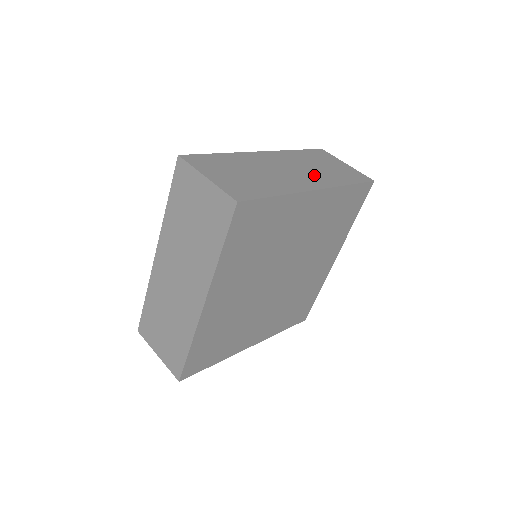
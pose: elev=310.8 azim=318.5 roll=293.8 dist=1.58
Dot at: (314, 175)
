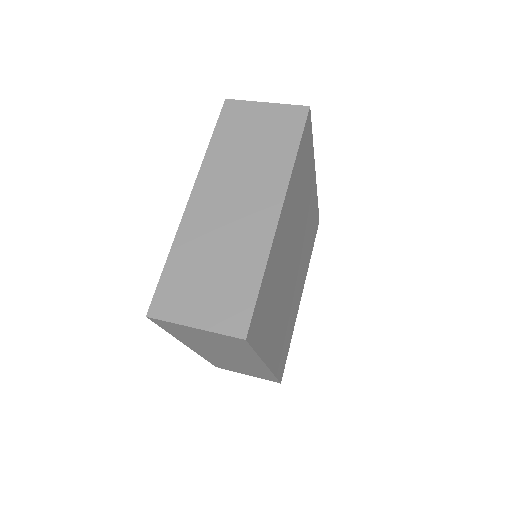
Dot at: (259, 181)
